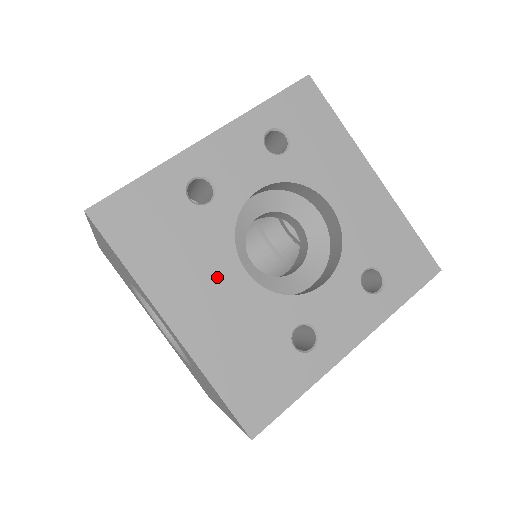
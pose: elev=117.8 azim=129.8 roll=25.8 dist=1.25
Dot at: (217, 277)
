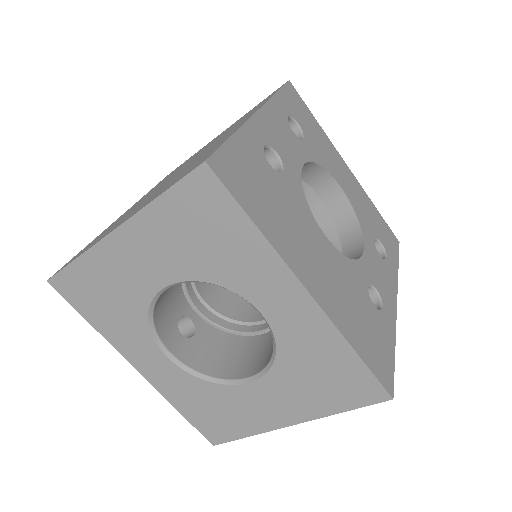
Dot at: (314, 241)
